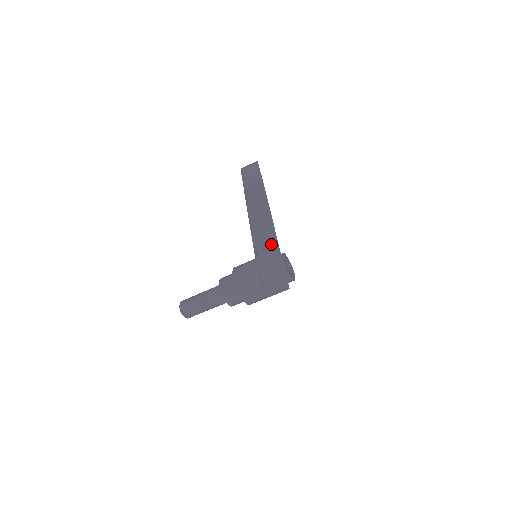
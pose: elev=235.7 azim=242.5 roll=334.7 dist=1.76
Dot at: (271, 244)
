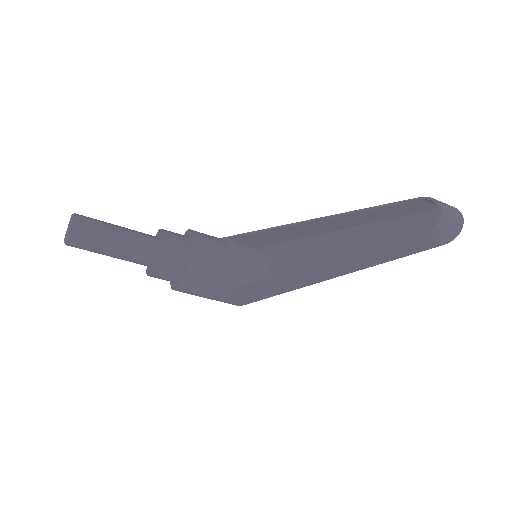
Dot at: (316, 277)
